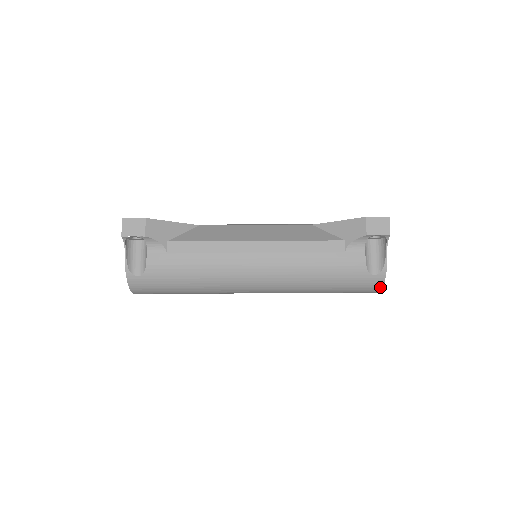
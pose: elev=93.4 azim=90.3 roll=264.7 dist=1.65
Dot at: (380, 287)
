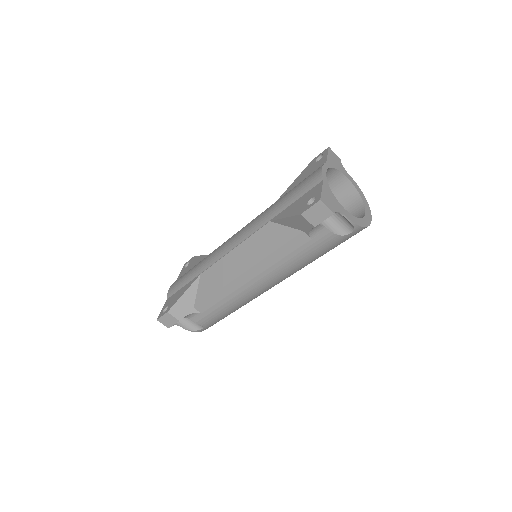
Dot at: (366, 227)
